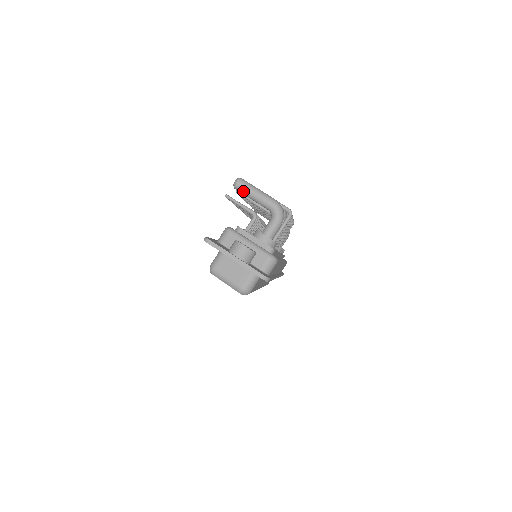
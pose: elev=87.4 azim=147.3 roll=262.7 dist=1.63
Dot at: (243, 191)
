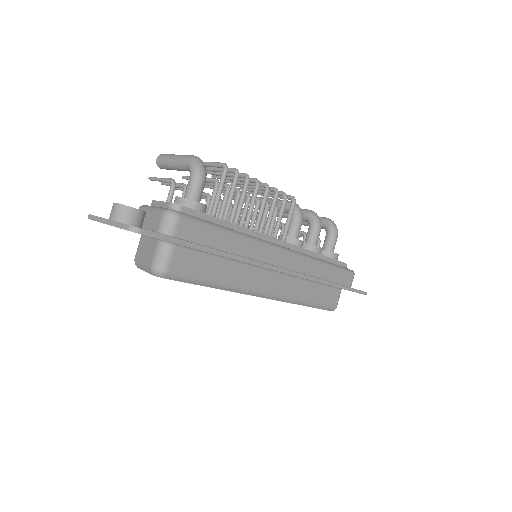
Dot at: (163, 165)
